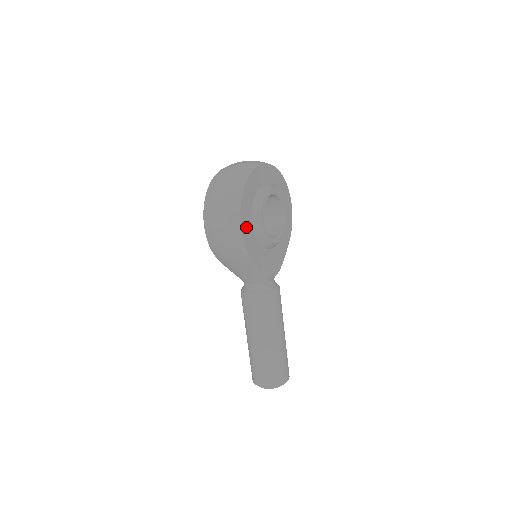
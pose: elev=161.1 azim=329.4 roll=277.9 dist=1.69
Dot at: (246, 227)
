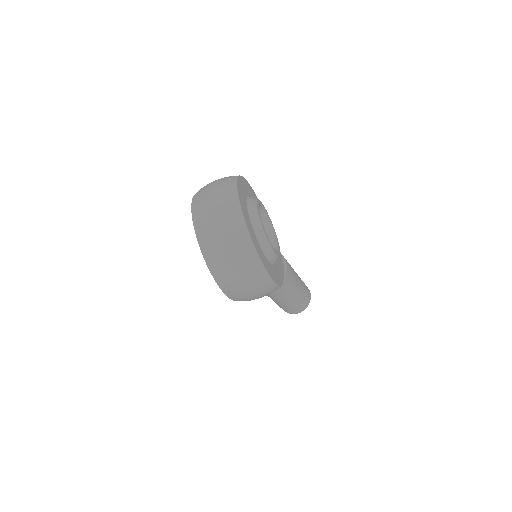
Dot at: (273, 274)
